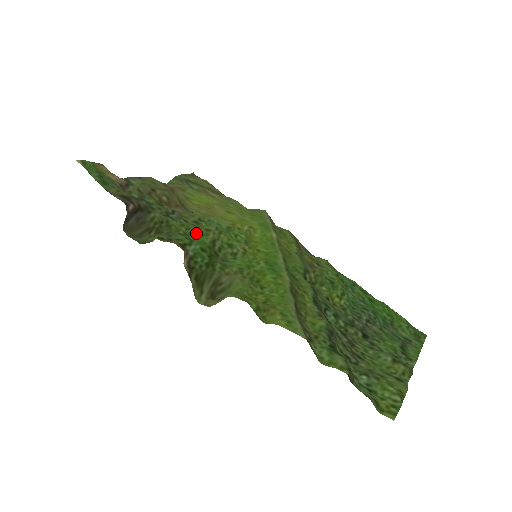
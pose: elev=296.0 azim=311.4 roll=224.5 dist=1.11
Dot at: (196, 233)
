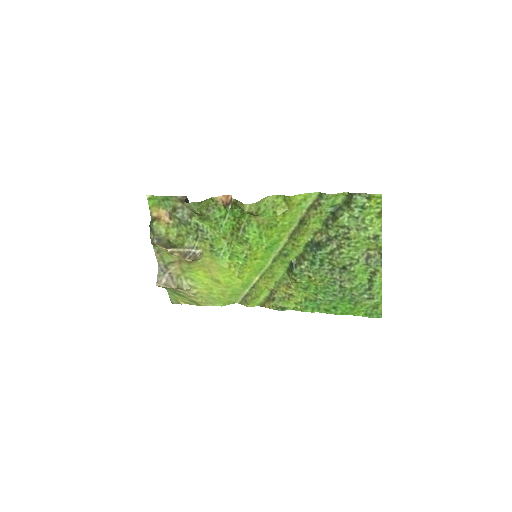
Dot at: (220, 230)
